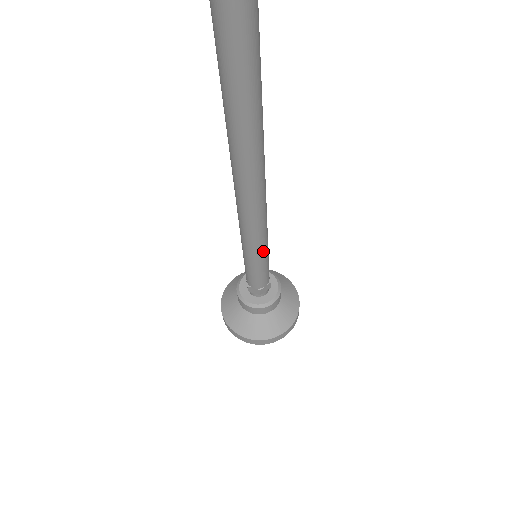
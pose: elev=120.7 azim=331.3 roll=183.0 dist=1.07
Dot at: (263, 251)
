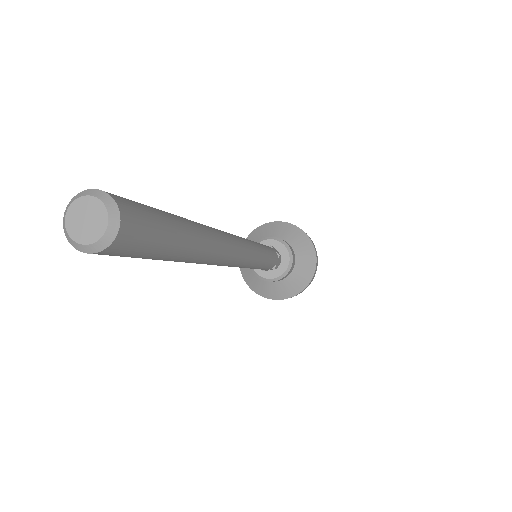
Dot at: (252, 268)
